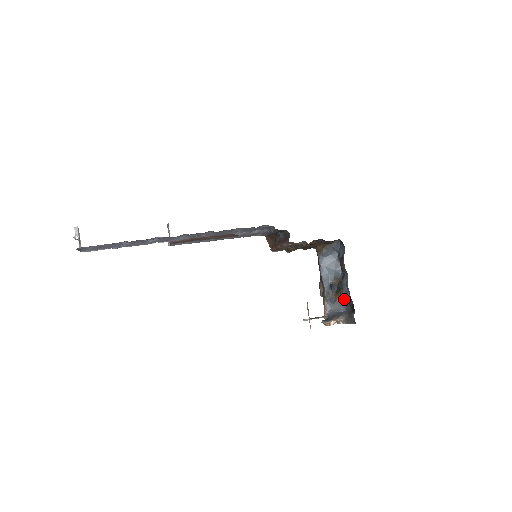
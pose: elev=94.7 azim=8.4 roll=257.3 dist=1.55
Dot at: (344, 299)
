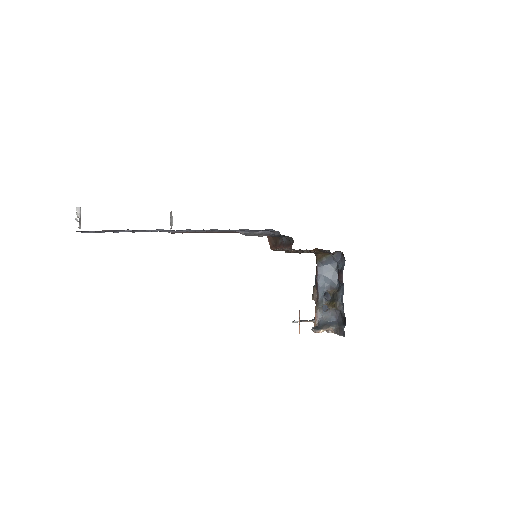
Dot at: (337, 310)
